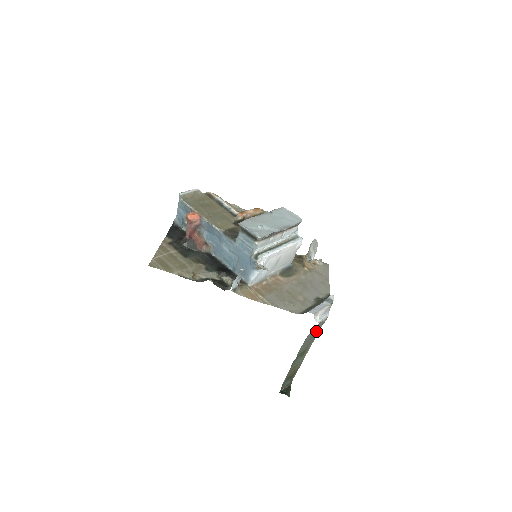
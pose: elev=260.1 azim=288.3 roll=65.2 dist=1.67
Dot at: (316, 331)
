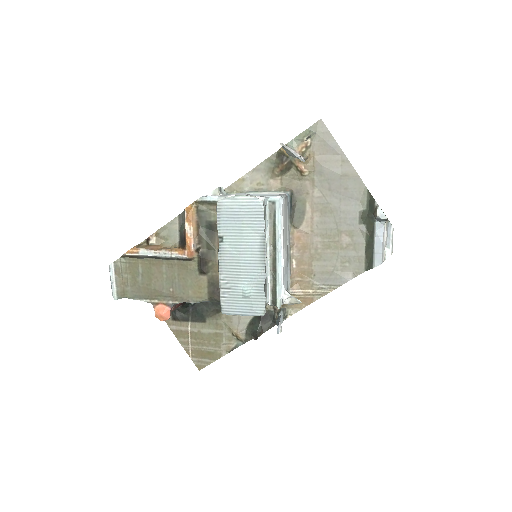
Dot at: occluded
